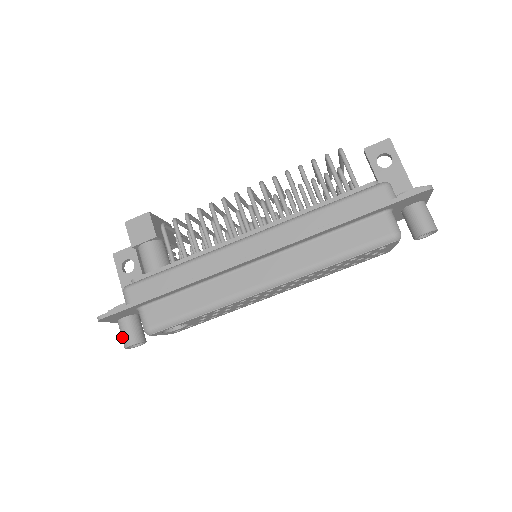
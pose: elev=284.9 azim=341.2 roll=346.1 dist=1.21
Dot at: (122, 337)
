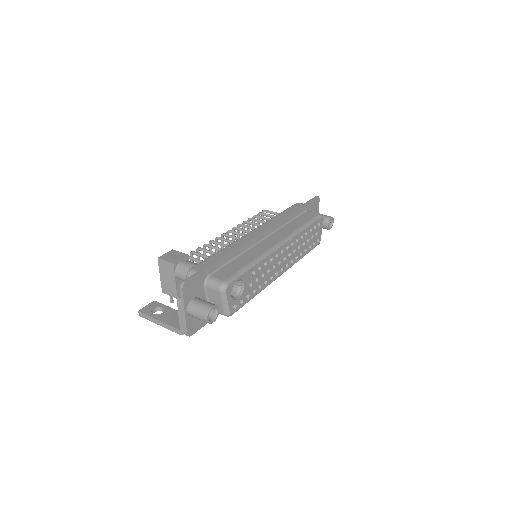
Dot at: (200, 308)
